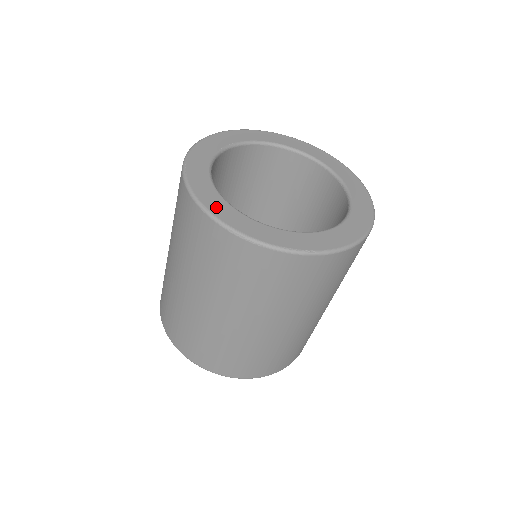
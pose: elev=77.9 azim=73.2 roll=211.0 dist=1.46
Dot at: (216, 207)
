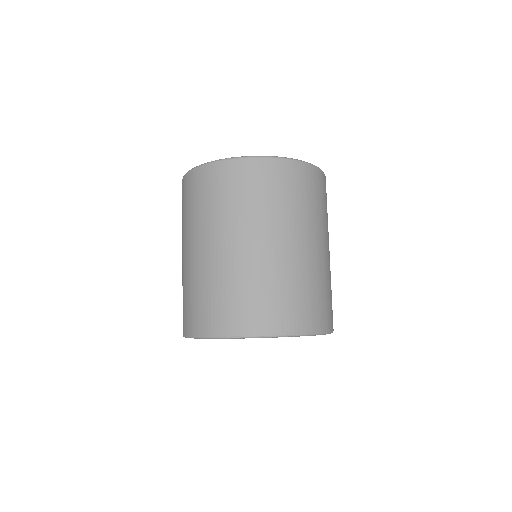
Dot at: occluded
